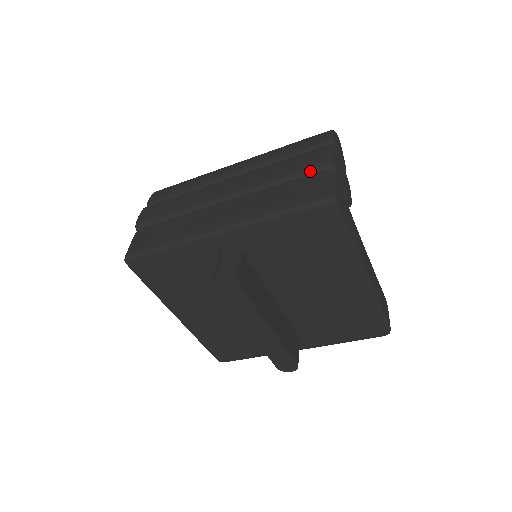
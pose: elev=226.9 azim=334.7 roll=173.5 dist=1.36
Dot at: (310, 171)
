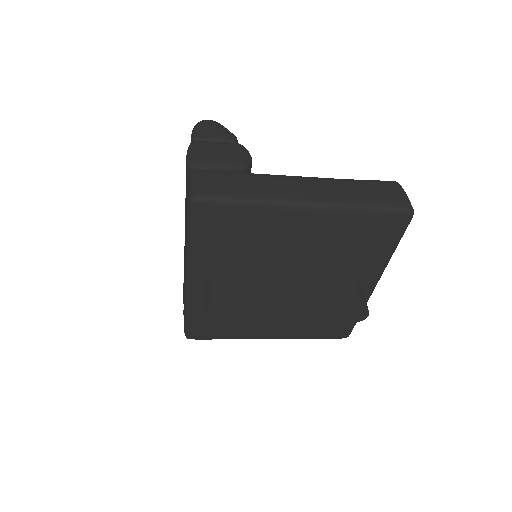
Dot at: occluded
